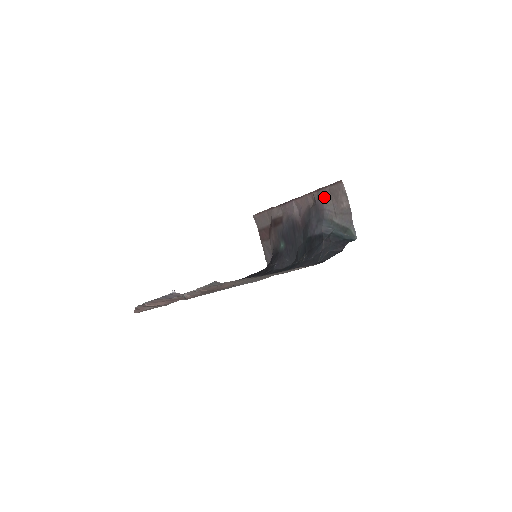
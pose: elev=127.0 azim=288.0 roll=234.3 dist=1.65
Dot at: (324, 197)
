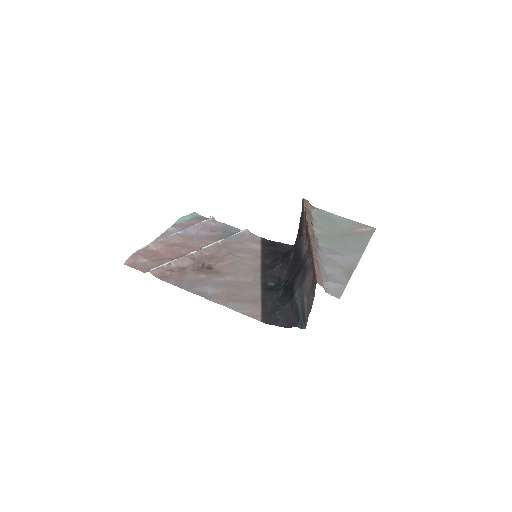
Dot at: (309, 273)
